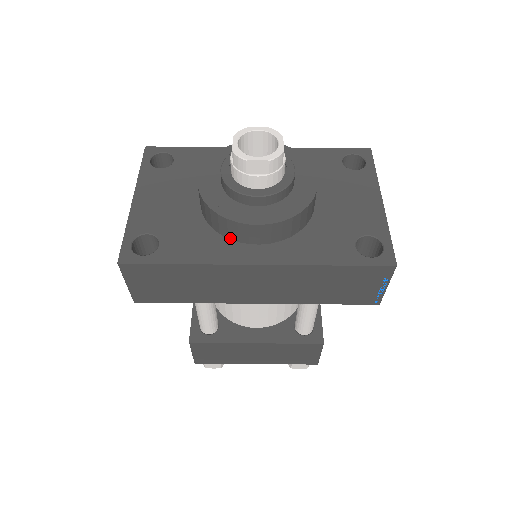
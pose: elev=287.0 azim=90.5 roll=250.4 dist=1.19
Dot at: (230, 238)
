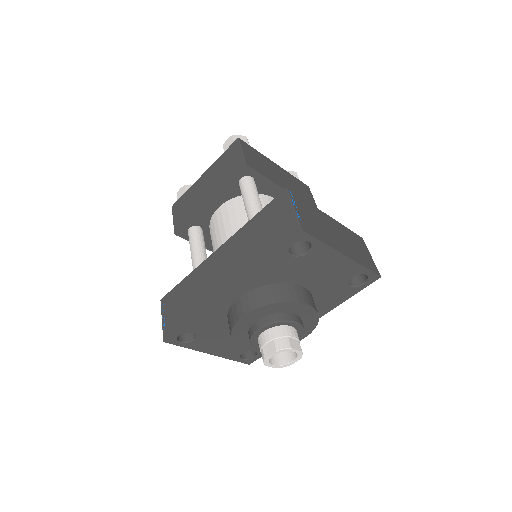
Dot at: occluded
